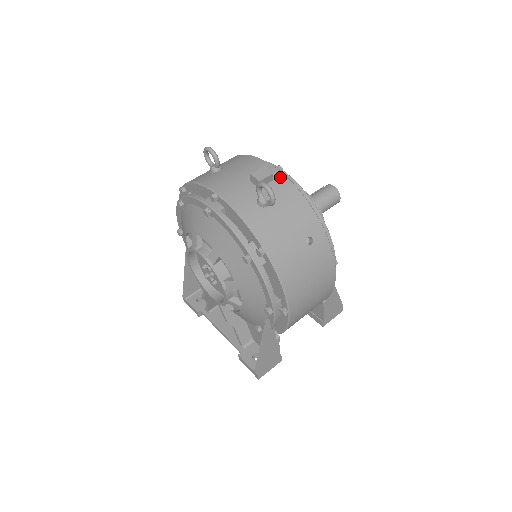
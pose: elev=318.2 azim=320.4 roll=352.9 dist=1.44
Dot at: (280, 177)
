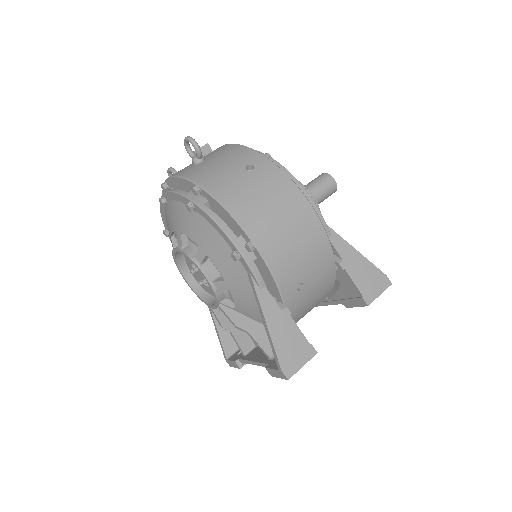
Dot at: (220, 147)
